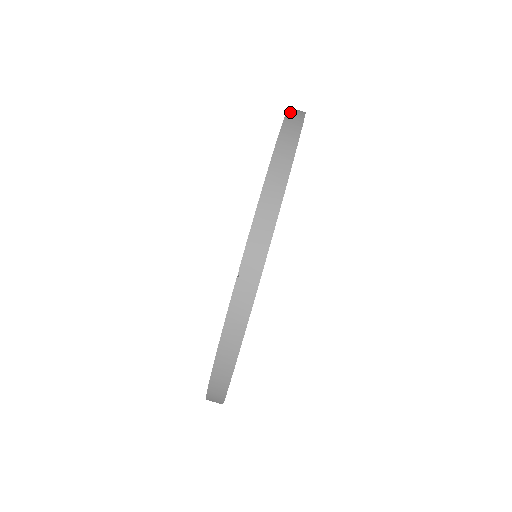
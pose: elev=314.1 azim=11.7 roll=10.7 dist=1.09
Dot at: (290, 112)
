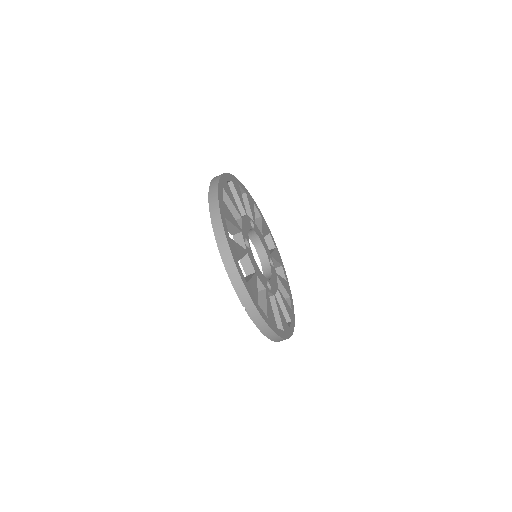
Dot at: (210, 205)
